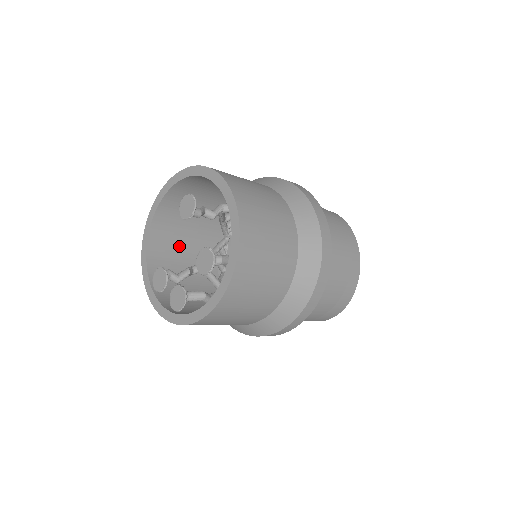
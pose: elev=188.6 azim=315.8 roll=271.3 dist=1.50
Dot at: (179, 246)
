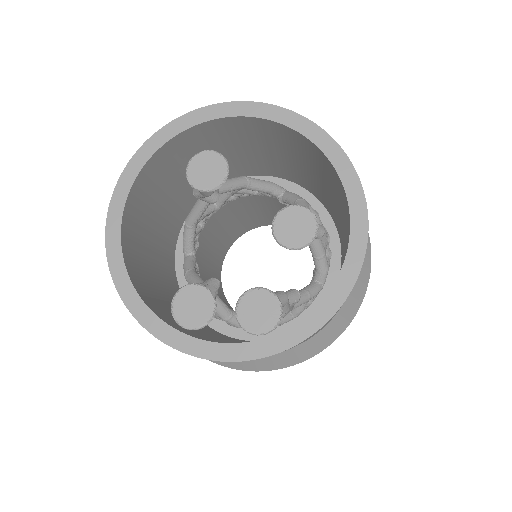
Dot at: (150, 273)
